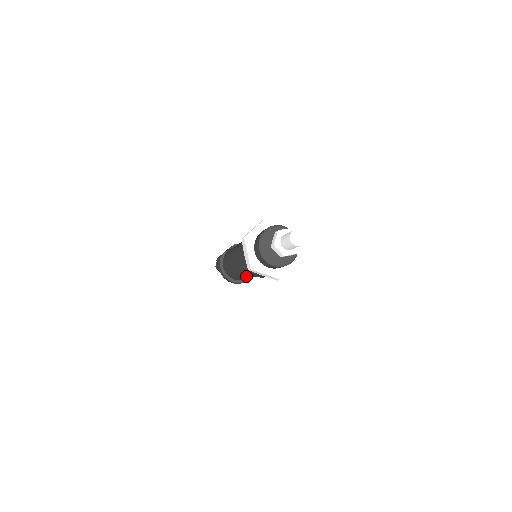
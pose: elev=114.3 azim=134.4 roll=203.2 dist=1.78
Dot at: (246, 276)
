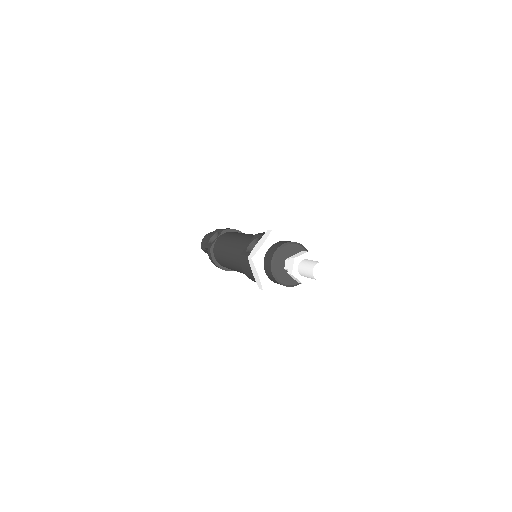
Dot at: occluded
